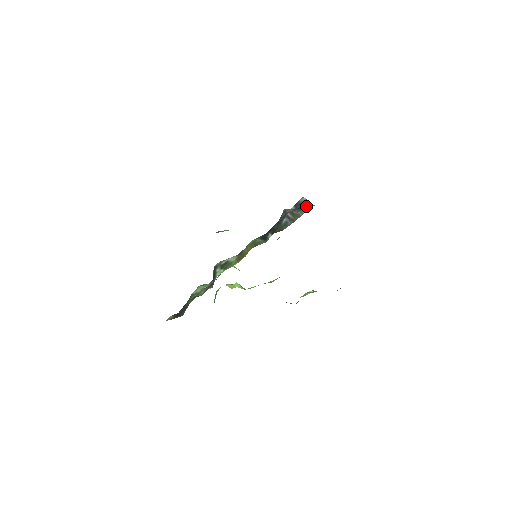
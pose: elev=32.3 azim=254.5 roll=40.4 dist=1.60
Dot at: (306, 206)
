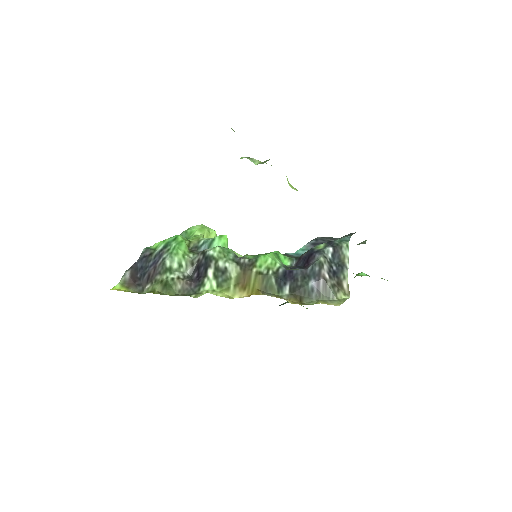
Dot at: (343, 286)
